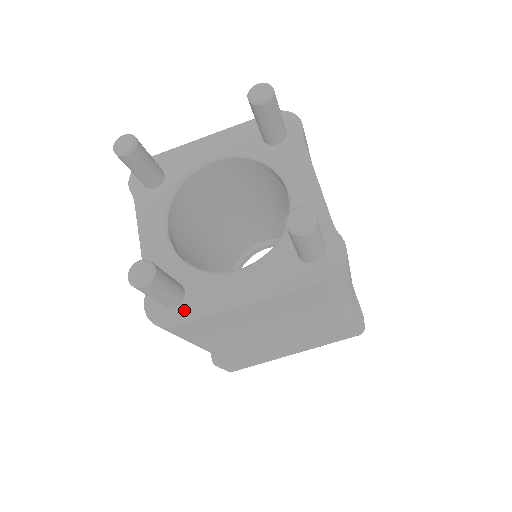
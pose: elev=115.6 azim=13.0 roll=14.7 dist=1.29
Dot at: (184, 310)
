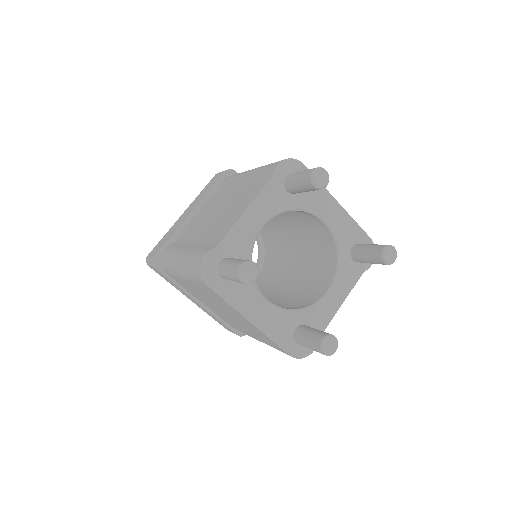
Dot at: (223, 285)
